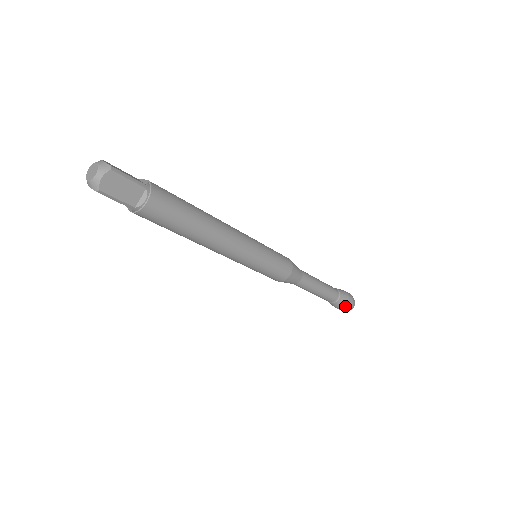
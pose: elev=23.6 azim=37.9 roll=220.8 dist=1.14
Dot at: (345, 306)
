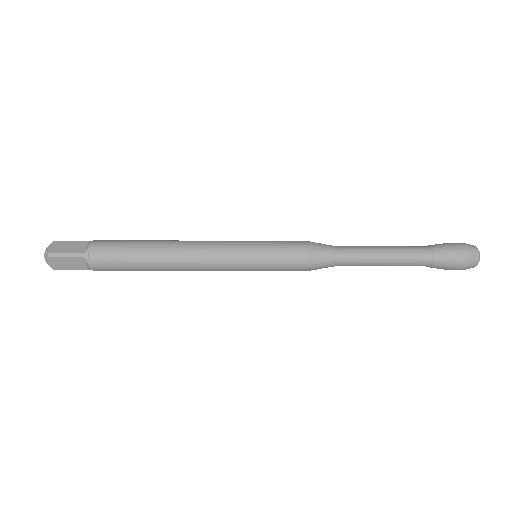
Dot at: (452, 268)
